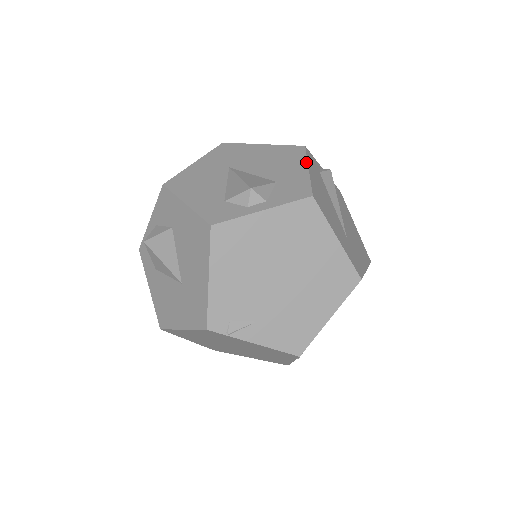
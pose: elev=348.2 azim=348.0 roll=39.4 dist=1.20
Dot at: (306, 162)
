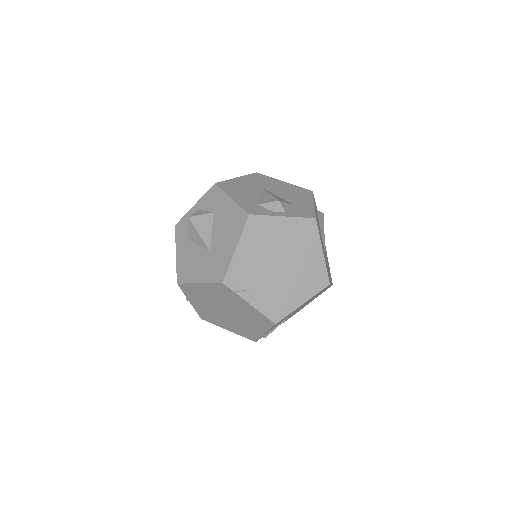
Dot at: (313, 200)
